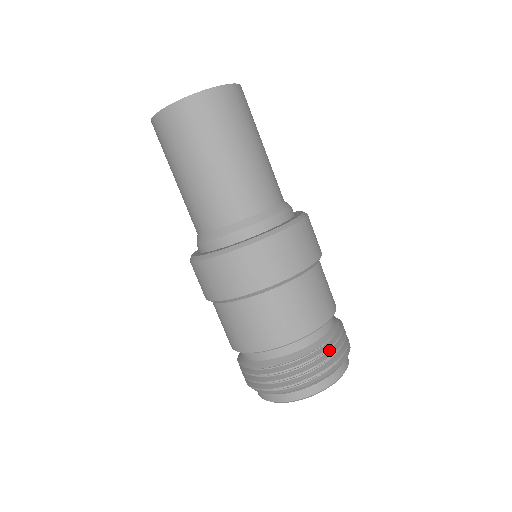
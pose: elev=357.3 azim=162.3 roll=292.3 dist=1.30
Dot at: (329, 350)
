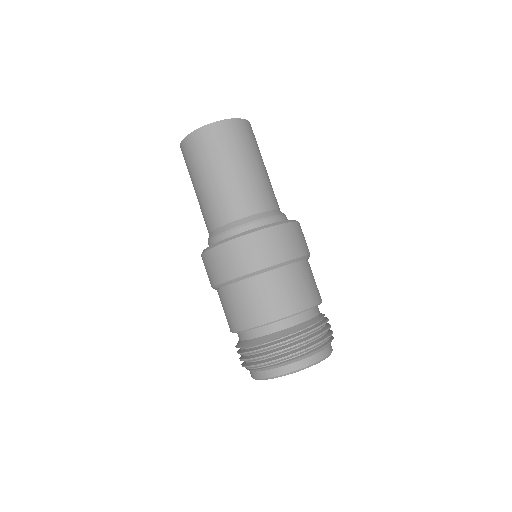
Dot at: (326, 324)
